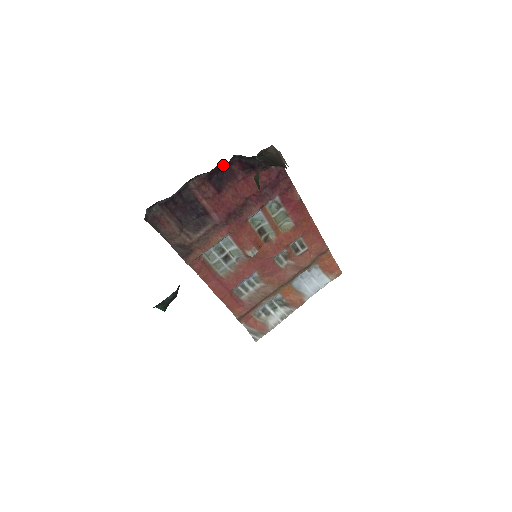
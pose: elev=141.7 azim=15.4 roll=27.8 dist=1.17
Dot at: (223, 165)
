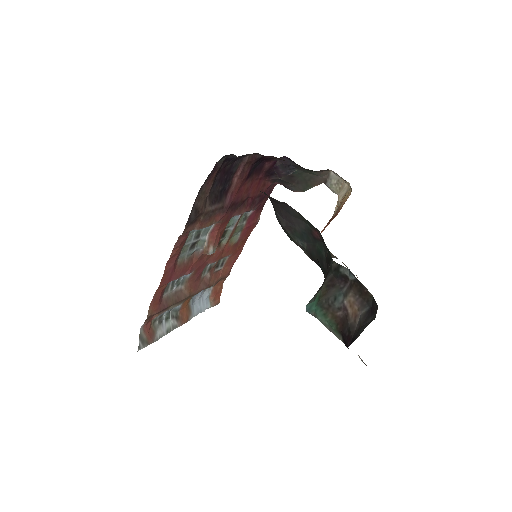
Dot at: (270, 158)
